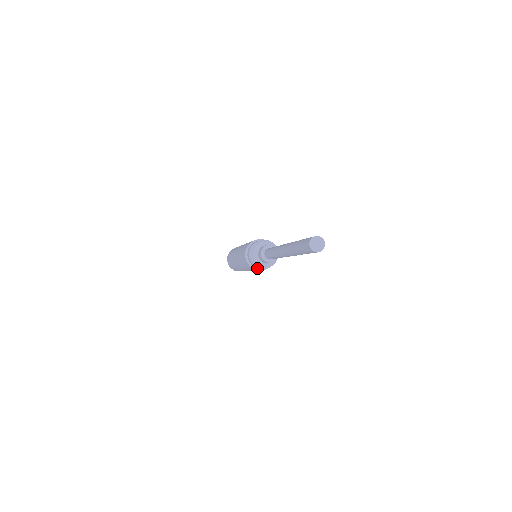
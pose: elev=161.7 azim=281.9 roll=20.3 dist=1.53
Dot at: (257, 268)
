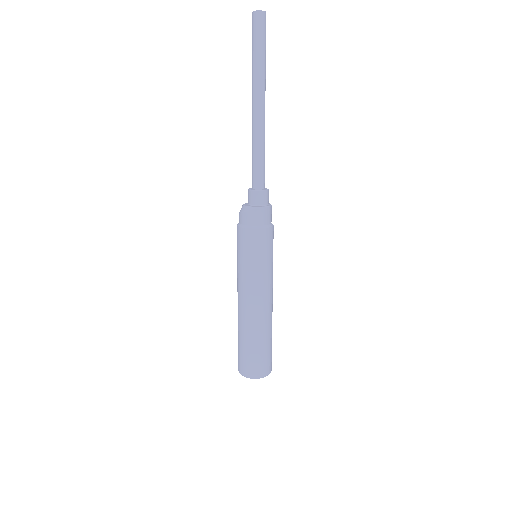
Dot at: (249, 226)
